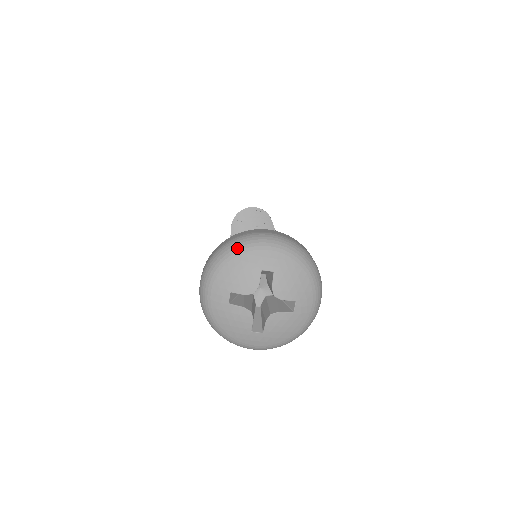
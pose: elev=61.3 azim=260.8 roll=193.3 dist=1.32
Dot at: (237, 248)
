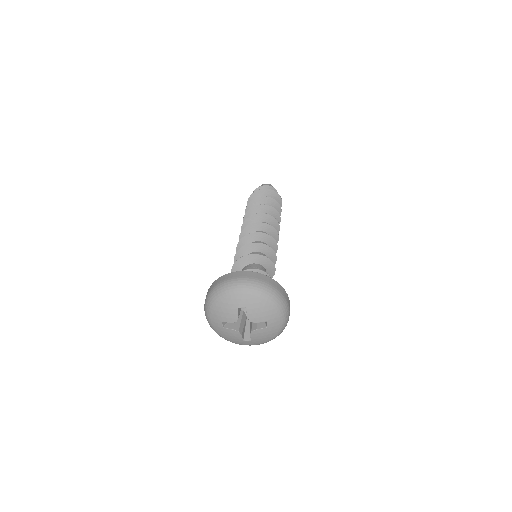
Dot at: (219, 294)
